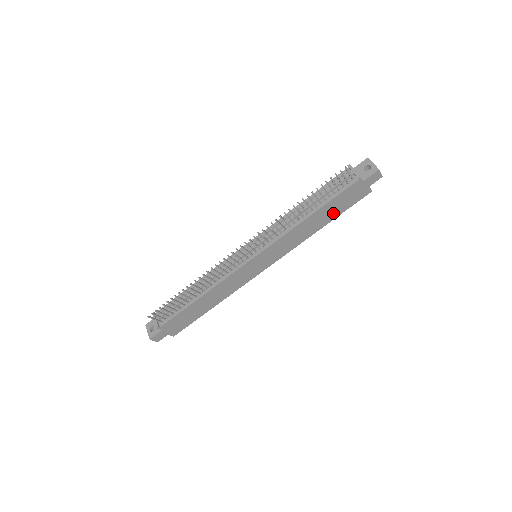
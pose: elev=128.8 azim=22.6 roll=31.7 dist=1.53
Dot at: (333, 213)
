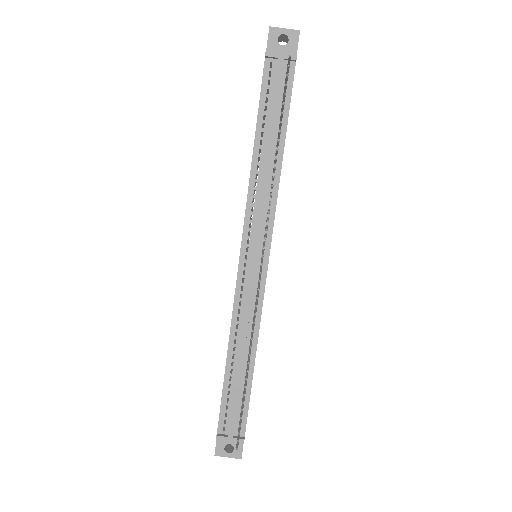
Dot at: occluded
